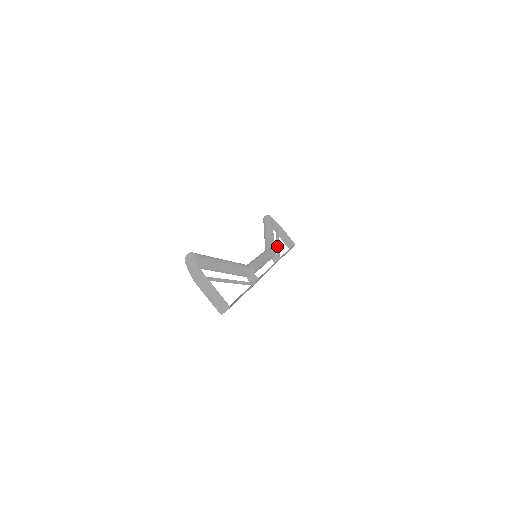
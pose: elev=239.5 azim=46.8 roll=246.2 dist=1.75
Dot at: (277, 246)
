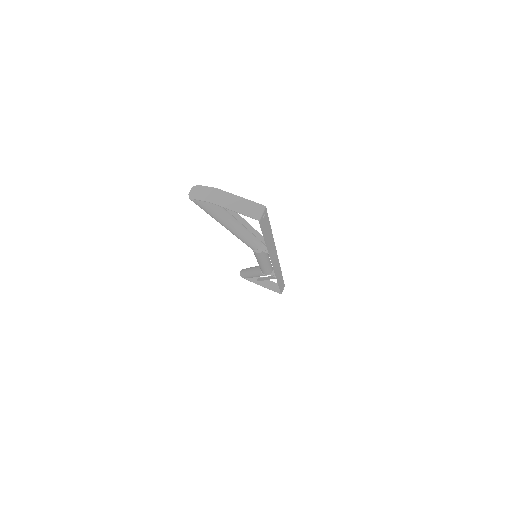
Dot at: (269, 278)
